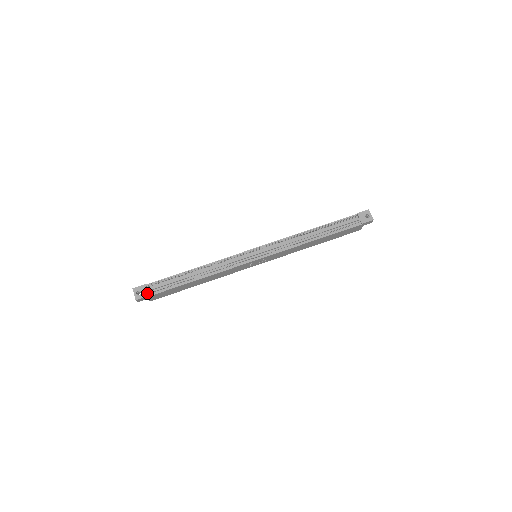
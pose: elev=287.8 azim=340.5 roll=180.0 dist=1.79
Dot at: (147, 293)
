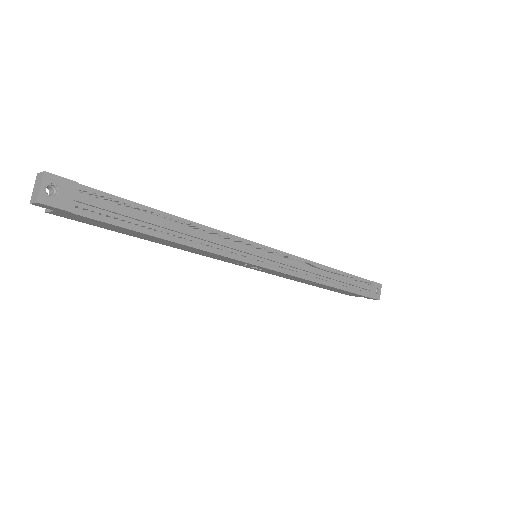
Dot at: (71, 203)
